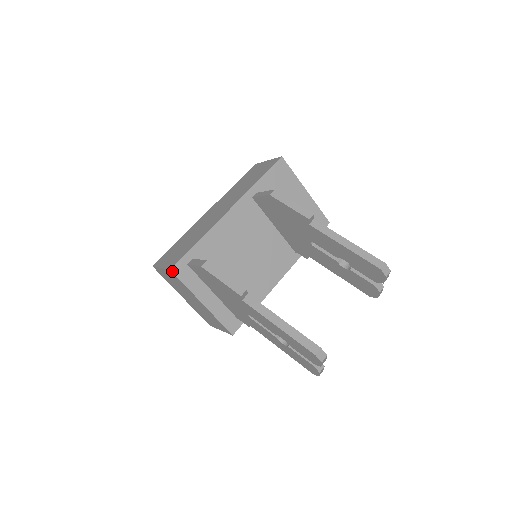
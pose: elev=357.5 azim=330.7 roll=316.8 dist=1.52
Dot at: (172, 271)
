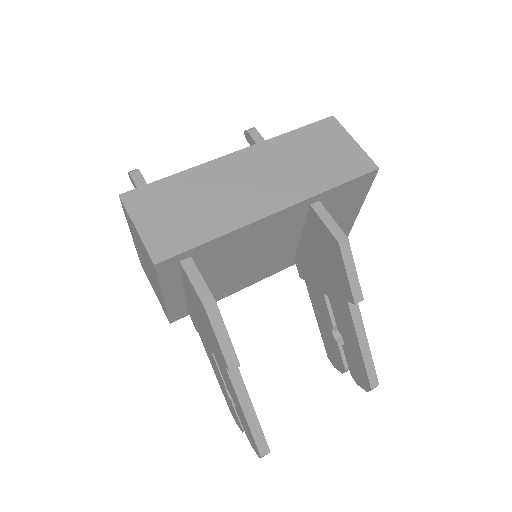
Dot at: (155, 266)
